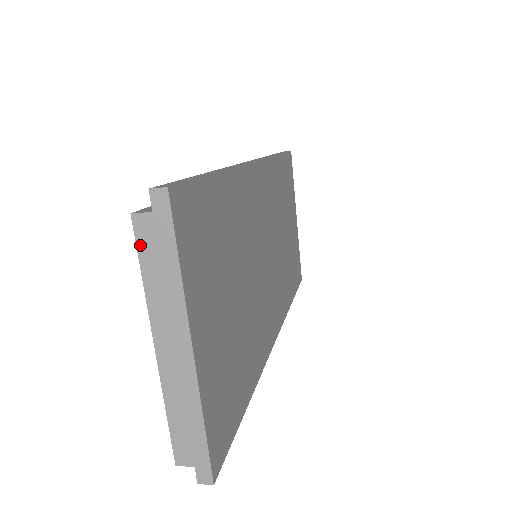
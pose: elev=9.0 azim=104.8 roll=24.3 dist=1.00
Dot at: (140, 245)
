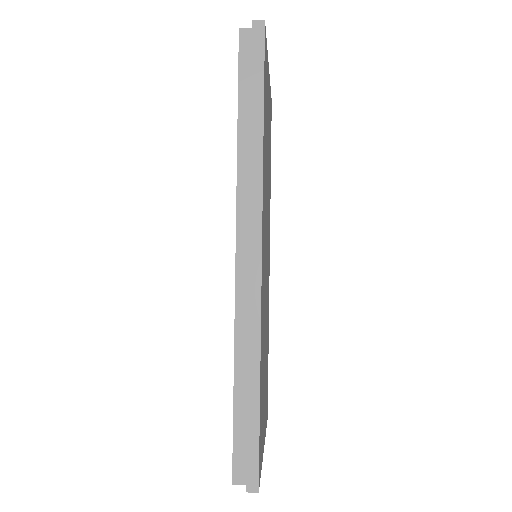
Dot at: occluded
